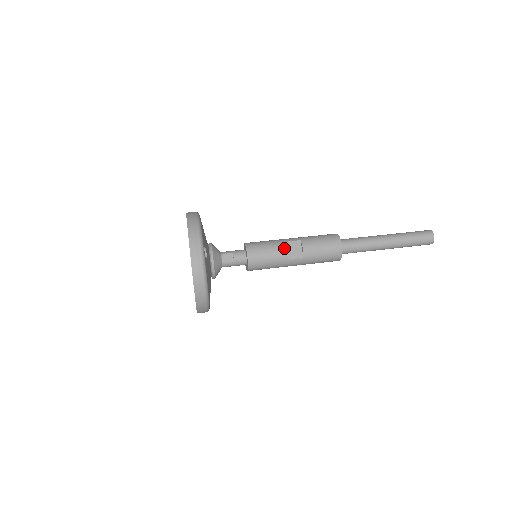
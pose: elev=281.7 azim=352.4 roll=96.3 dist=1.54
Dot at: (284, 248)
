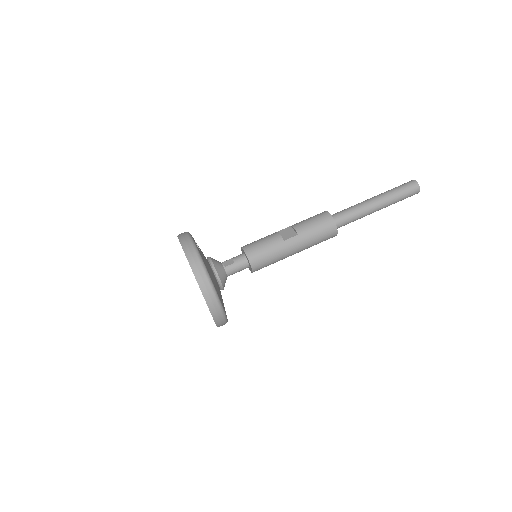
Dot at: (276, 234)
